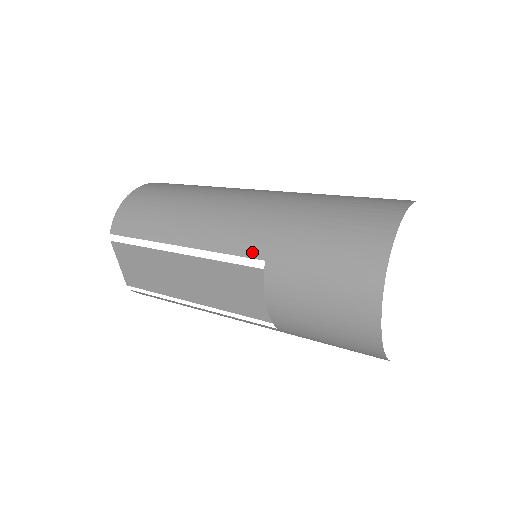
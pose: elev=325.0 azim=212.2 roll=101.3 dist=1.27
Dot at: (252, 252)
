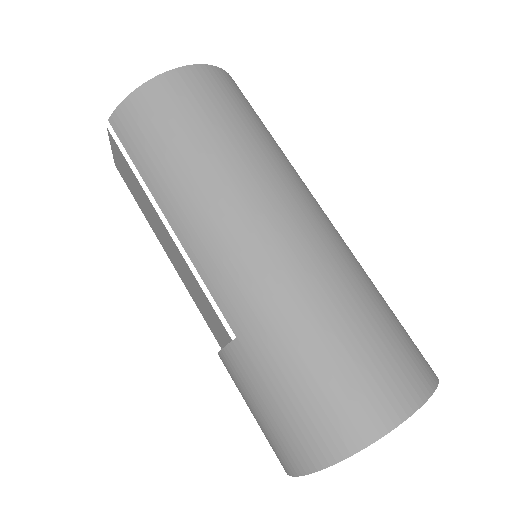
Dot at: (230, 317)
